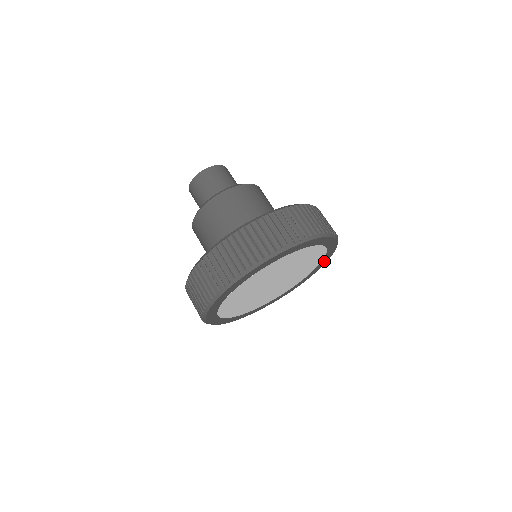
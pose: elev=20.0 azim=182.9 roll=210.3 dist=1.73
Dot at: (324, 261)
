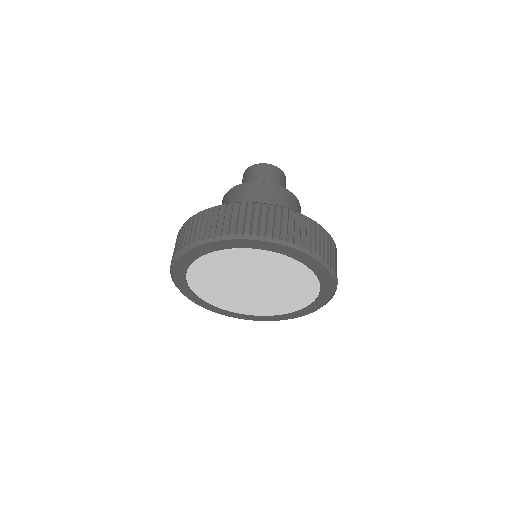
Dot at: (312, 308)
